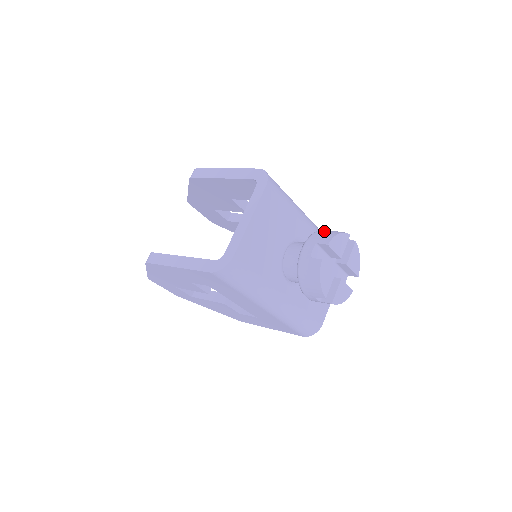
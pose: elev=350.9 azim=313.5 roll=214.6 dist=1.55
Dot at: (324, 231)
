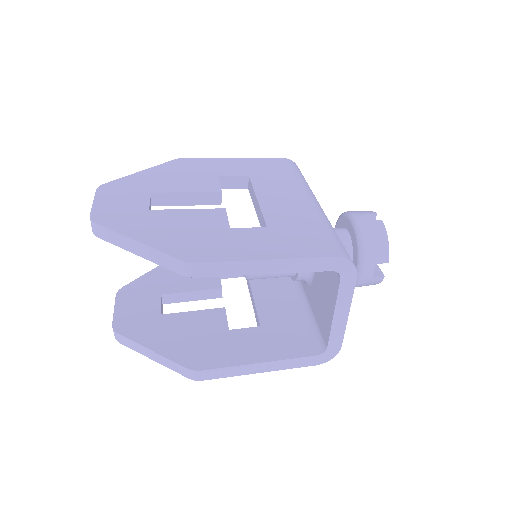
Dot at: (371, 241)
